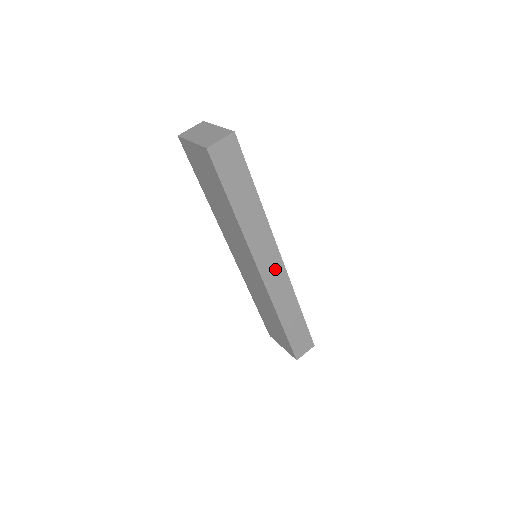
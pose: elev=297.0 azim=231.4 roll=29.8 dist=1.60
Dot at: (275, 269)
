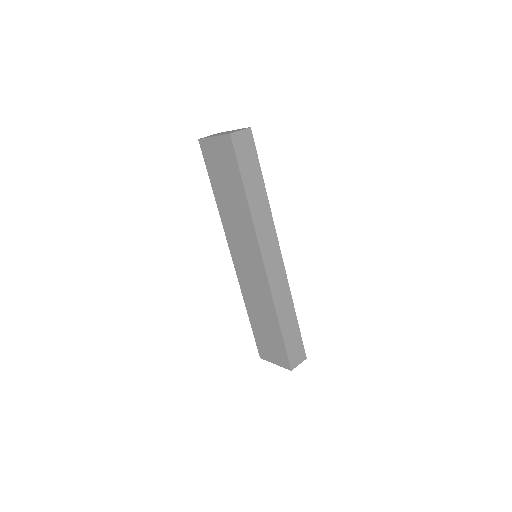
Dot at: (275, 262)
